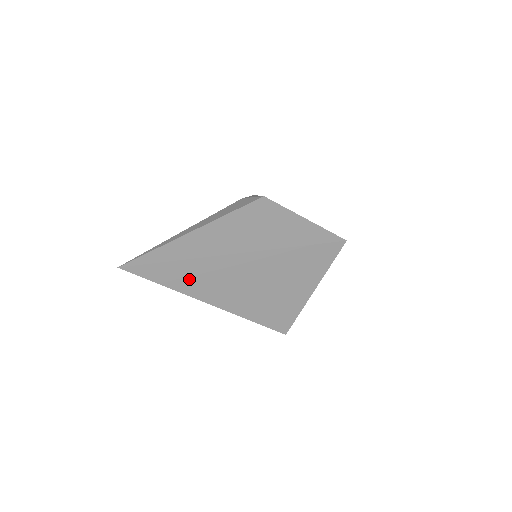
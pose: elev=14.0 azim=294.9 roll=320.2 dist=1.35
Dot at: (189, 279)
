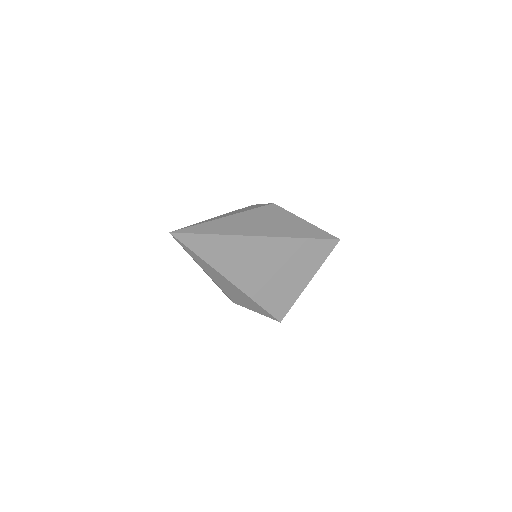
Dot at: (222, 254)
